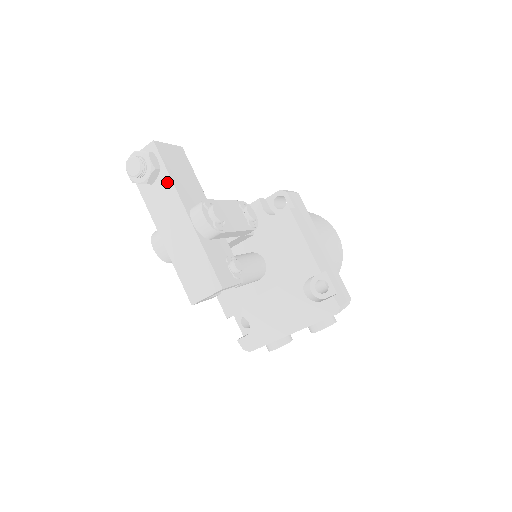
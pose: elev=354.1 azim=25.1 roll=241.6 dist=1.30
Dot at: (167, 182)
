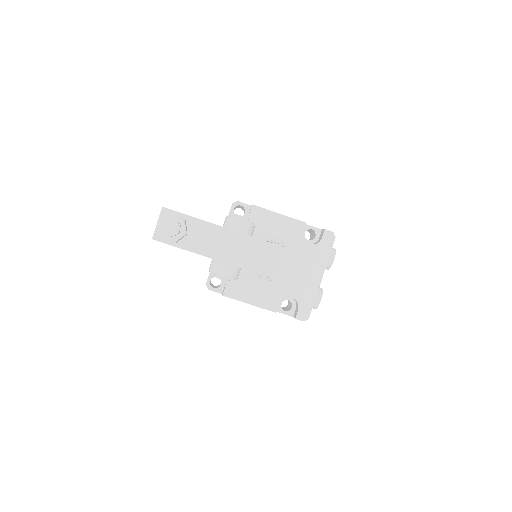
Dot at: (196, 223)
